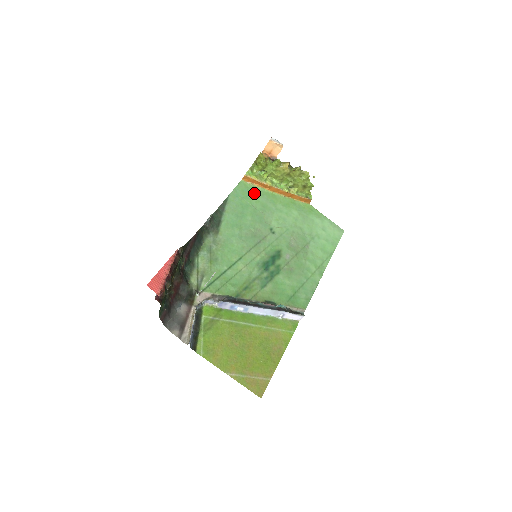
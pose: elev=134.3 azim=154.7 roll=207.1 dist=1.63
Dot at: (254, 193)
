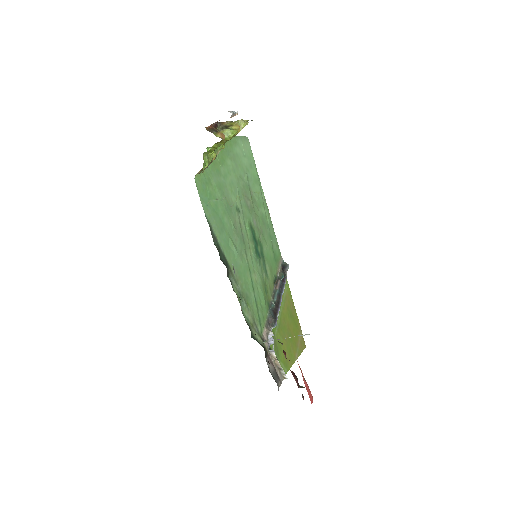
Dot at: (208, 181)
